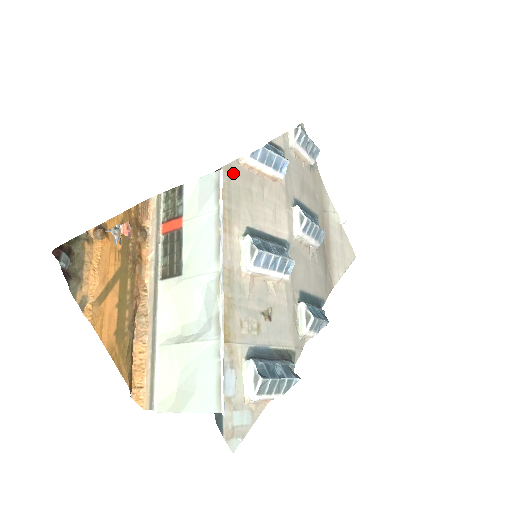
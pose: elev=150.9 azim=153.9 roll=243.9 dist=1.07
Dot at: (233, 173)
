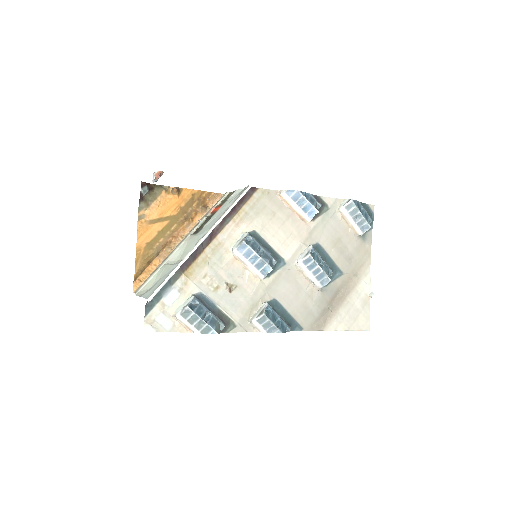
Dot at: (267, 196)
